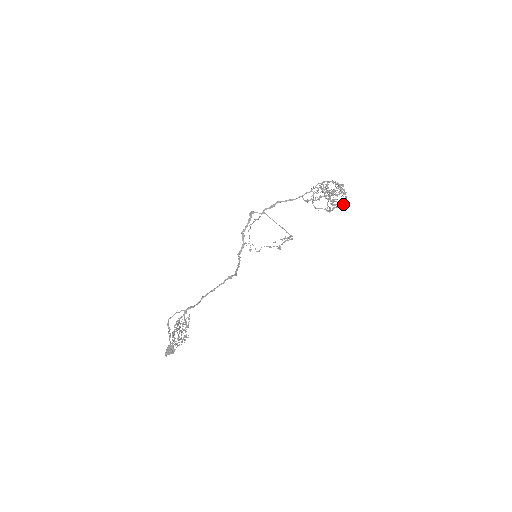
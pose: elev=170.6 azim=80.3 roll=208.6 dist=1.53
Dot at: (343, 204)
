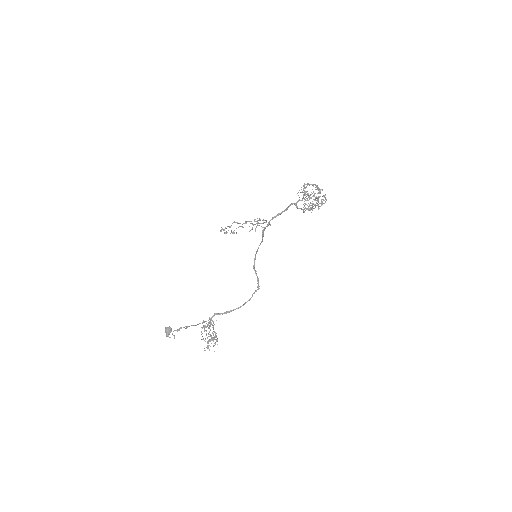
Dot at: occluded
